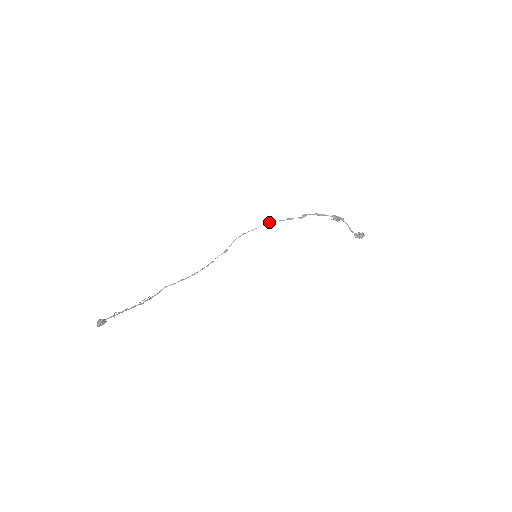
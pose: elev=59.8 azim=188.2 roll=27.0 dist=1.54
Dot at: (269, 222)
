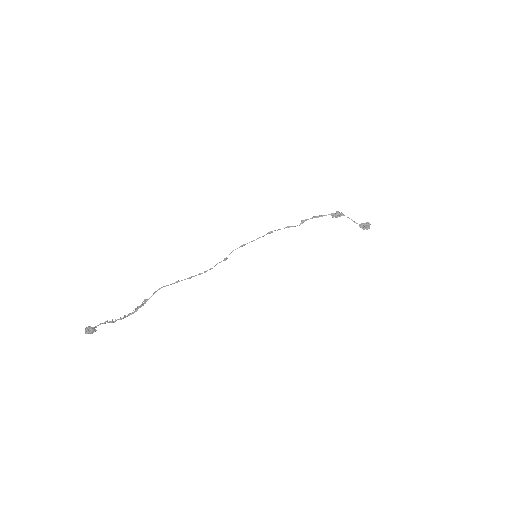
Dot at: (268, 233)
